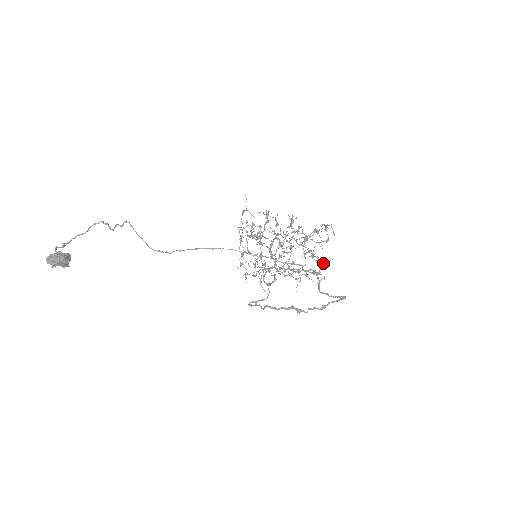
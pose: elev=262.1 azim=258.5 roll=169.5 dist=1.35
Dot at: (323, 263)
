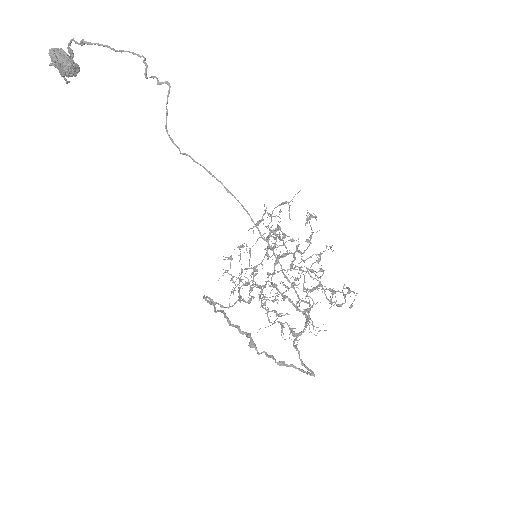
Dot at: occluded
